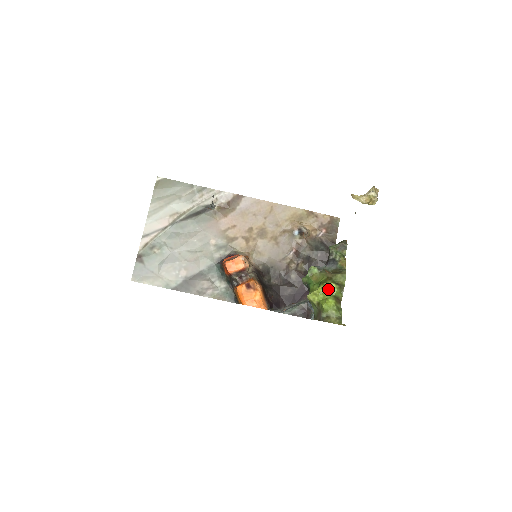
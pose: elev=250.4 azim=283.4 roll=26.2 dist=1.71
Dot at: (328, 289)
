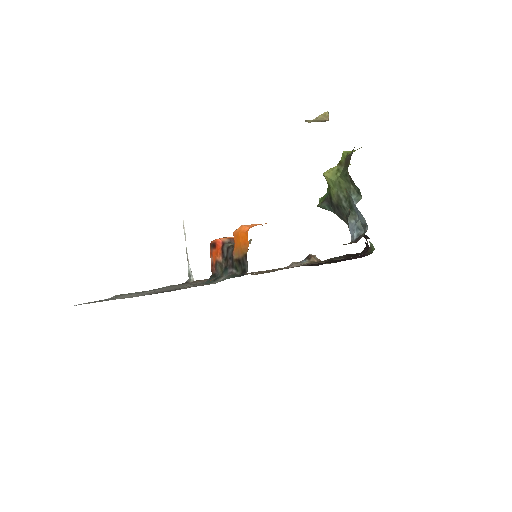
Dot at: occluded
